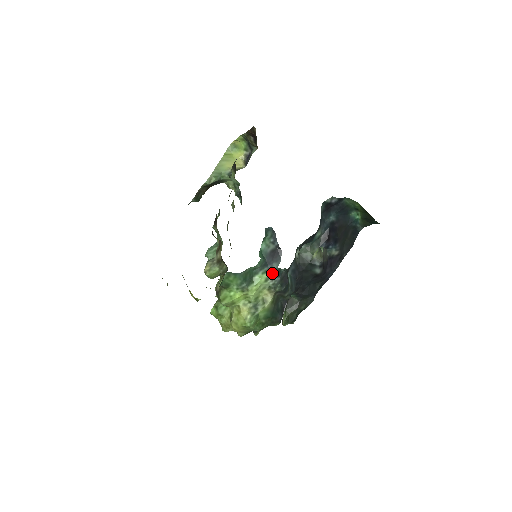
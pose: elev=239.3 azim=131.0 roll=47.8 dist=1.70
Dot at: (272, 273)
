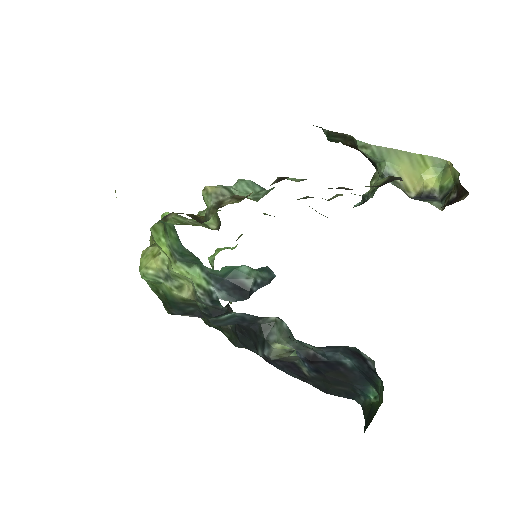
Dot at: (211, 292)
